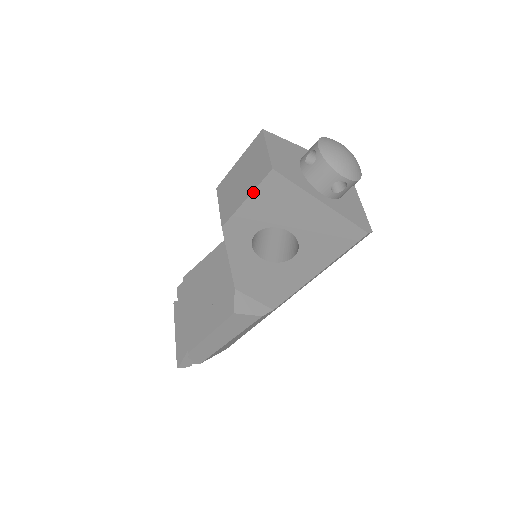
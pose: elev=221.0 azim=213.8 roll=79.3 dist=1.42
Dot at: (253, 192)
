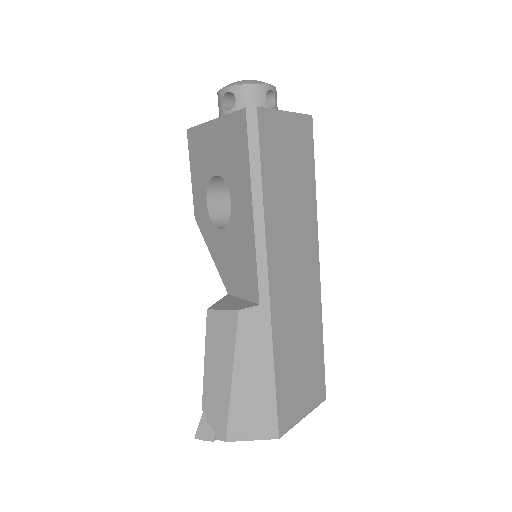
Dot at: (190, 162)
